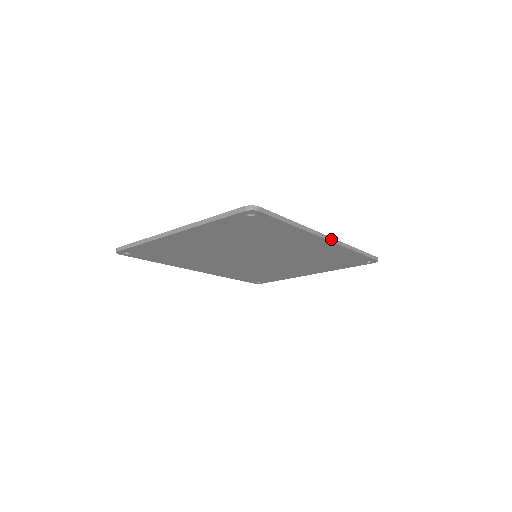
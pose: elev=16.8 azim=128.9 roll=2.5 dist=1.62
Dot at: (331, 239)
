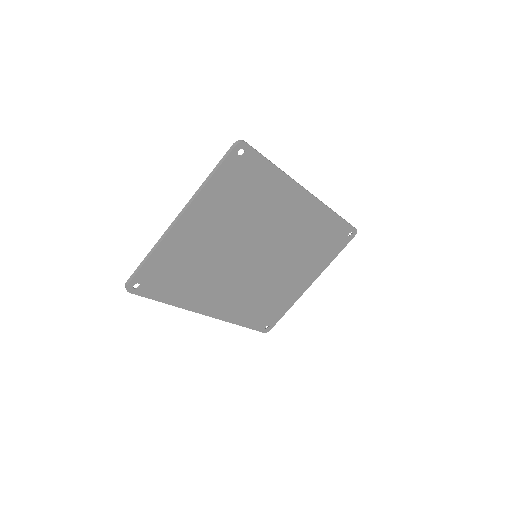
Dot at: occluded
